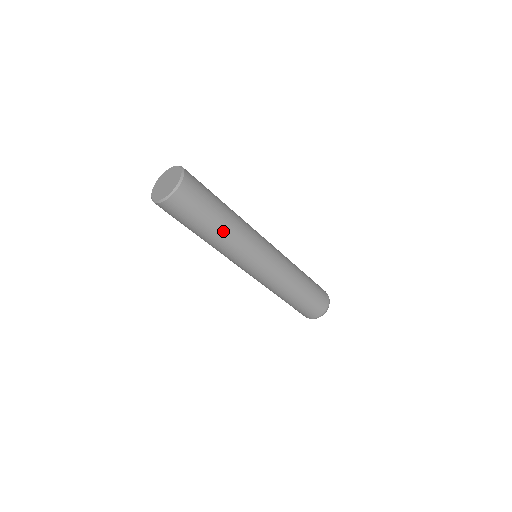
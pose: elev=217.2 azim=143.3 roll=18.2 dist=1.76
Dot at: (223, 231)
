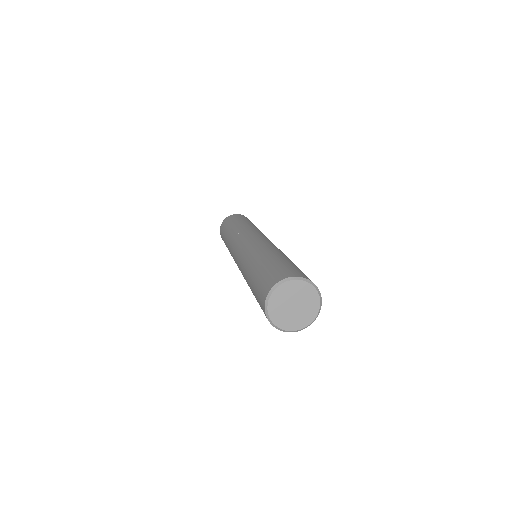
Dot at: occluded
